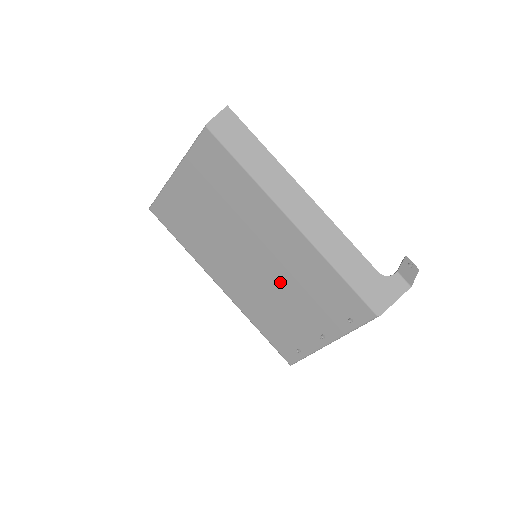
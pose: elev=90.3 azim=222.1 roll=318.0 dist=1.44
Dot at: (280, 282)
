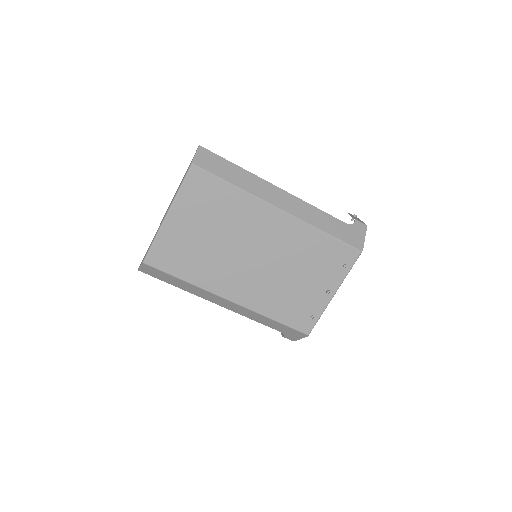
Dot at: (284, 266)
